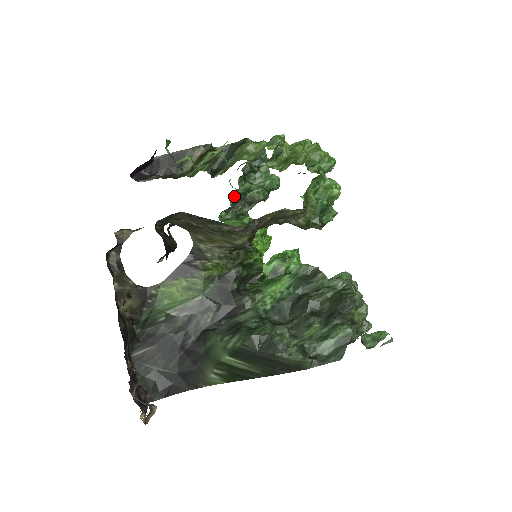
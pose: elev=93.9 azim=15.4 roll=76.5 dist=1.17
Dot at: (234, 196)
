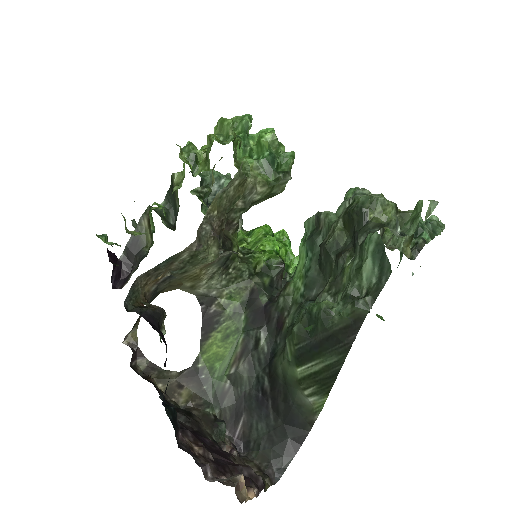
Dot at: occluded
